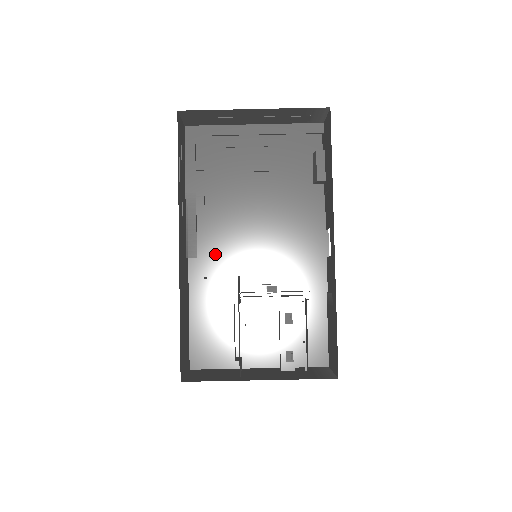
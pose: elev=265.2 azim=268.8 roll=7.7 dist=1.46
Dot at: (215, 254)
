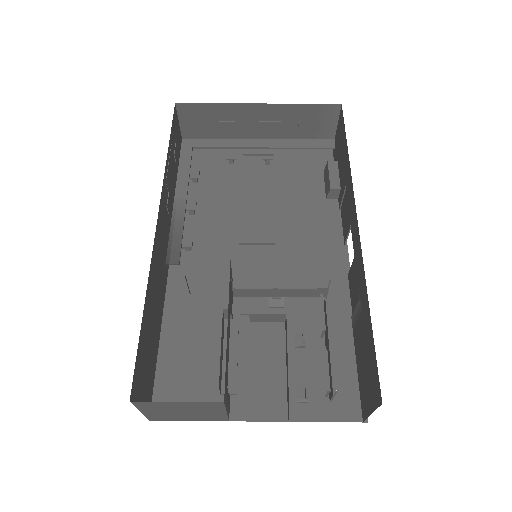
Dot at: (203, 267)
